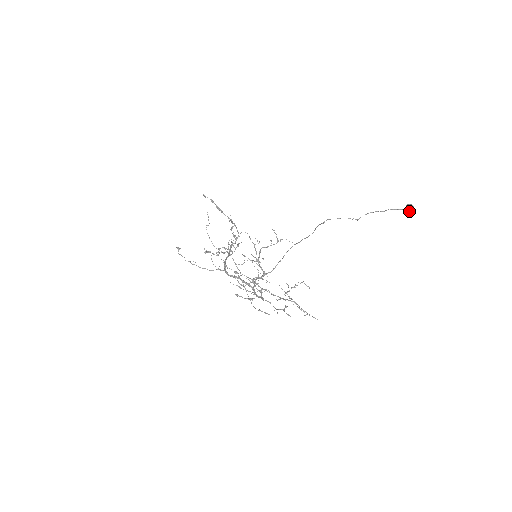
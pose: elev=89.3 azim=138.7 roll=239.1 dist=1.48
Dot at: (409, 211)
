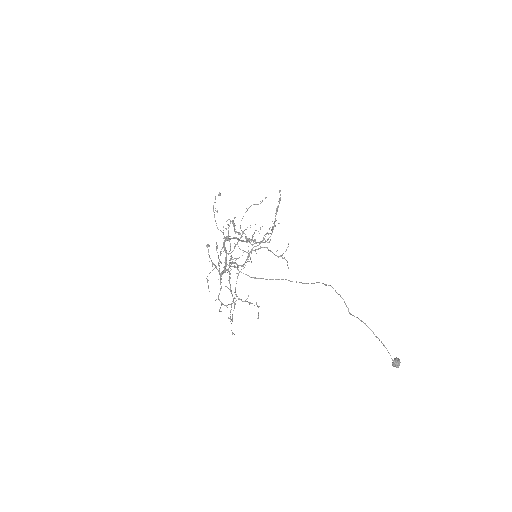
Dot at: (393, 362)
